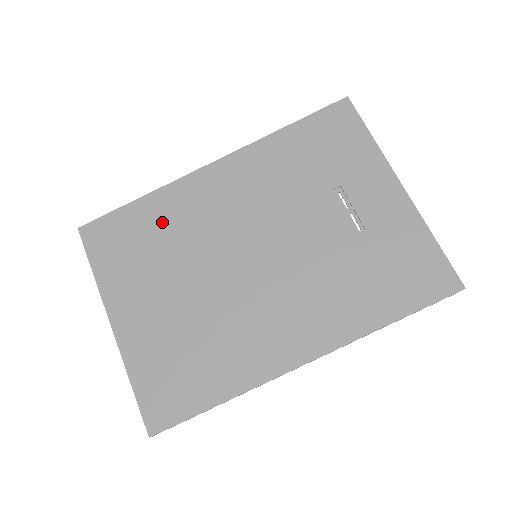
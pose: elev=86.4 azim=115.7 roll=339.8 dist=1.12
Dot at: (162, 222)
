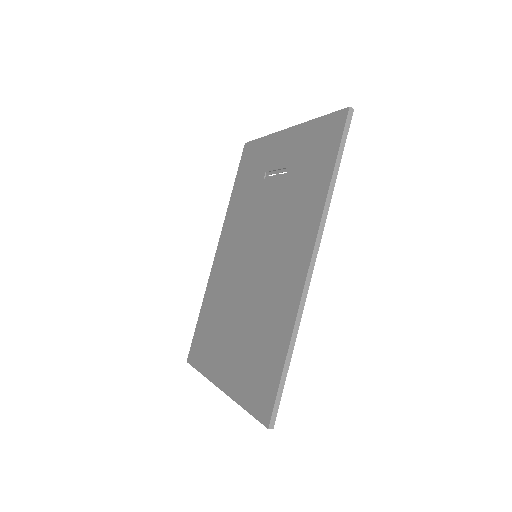
Dot at: (213, 305)
